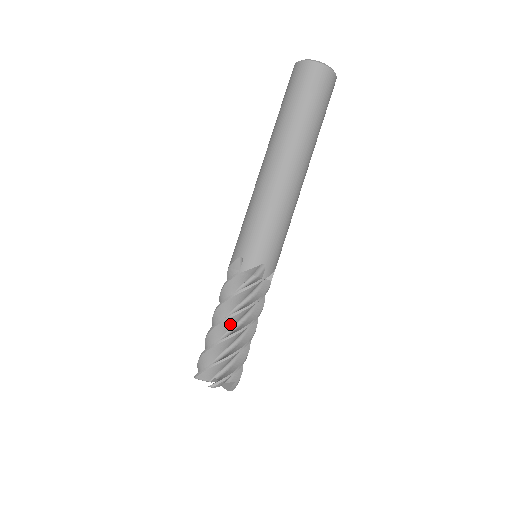
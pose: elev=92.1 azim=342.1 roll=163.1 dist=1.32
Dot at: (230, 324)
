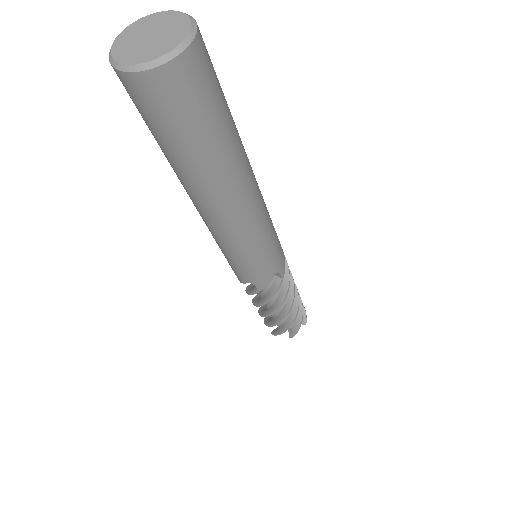
Dot at: occluded
